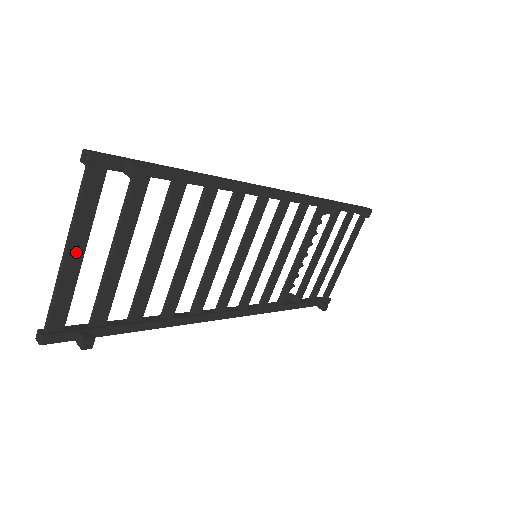
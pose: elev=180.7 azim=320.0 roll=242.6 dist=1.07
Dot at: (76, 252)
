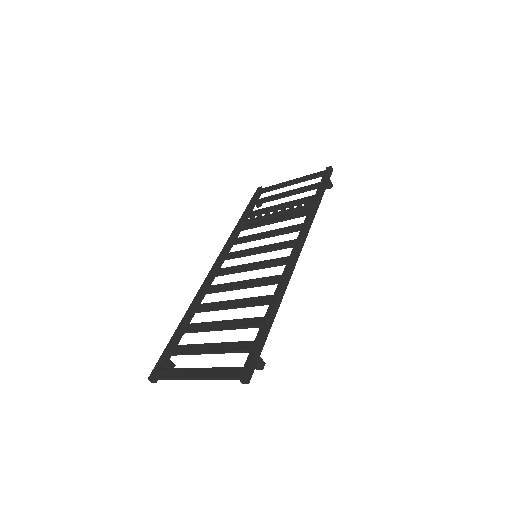
Dot at: (200, 374)
